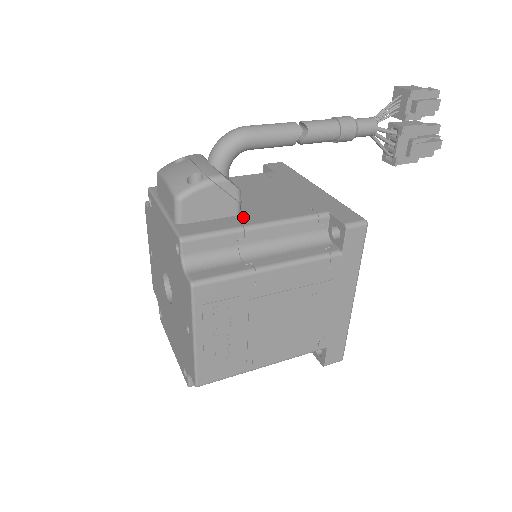
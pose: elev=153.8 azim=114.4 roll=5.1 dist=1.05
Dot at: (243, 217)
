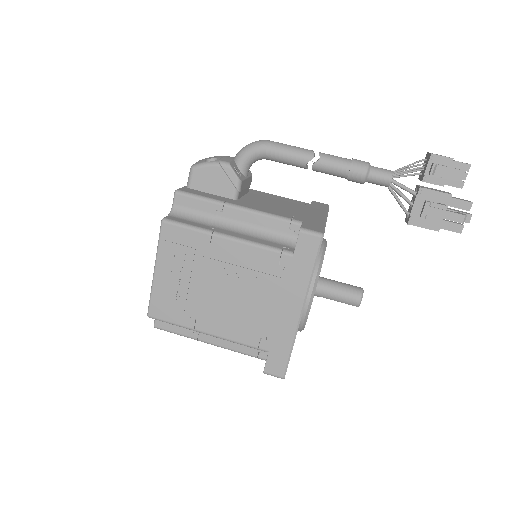
Dot at: (234, 201)
